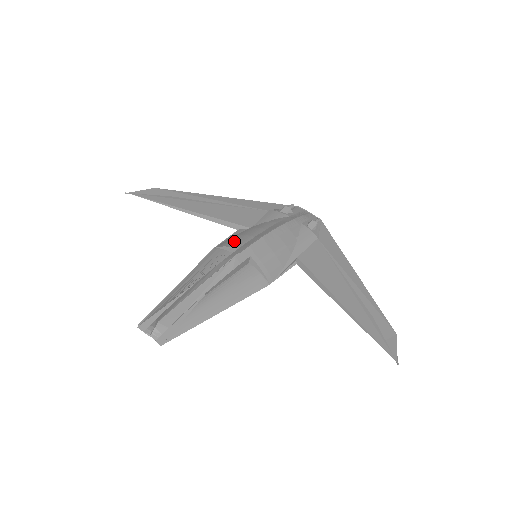
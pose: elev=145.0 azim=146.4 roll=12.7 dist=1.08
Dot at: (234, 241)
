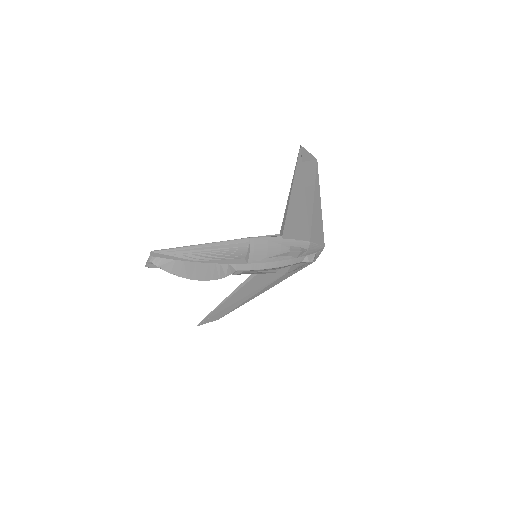
Dot at: occluded
